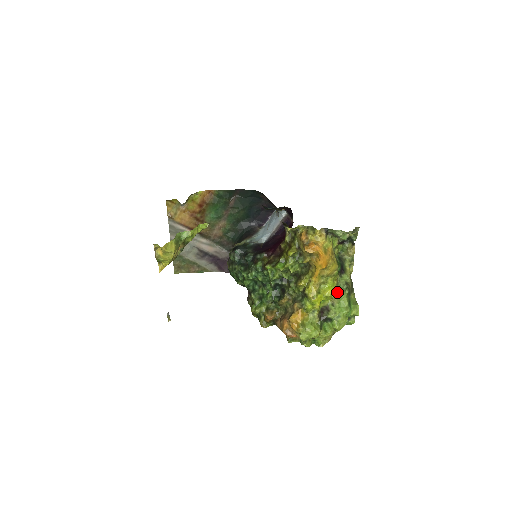
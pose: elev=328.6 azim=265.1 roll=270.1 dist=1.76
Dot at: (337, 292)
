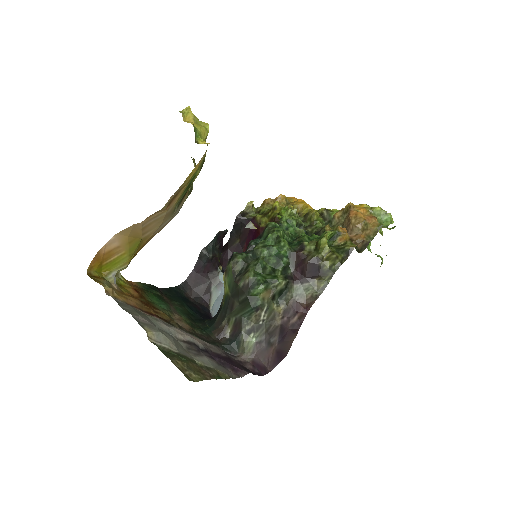
Dot at: occluded
